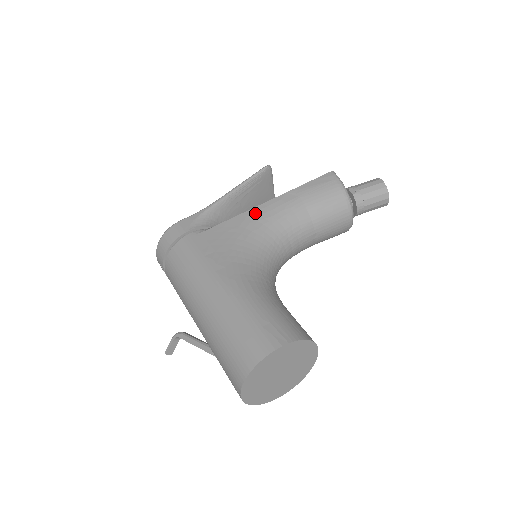
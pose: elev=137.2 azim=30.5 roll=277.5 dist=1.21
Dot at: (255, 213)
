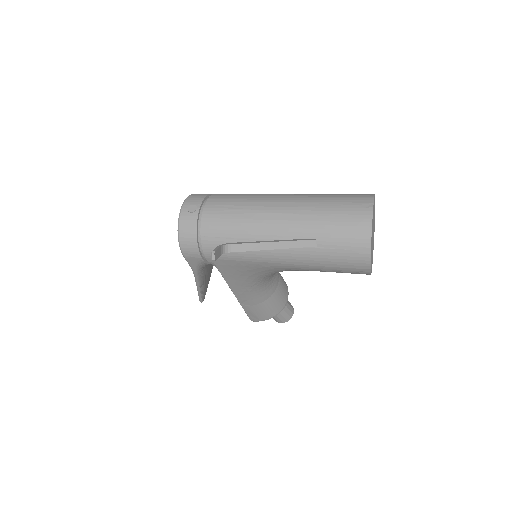
Dot at: occluded
